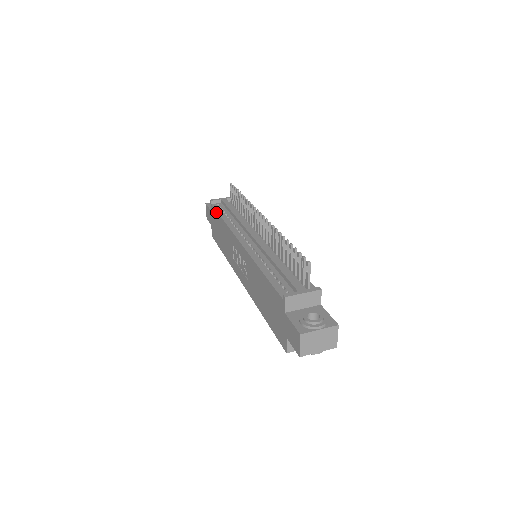
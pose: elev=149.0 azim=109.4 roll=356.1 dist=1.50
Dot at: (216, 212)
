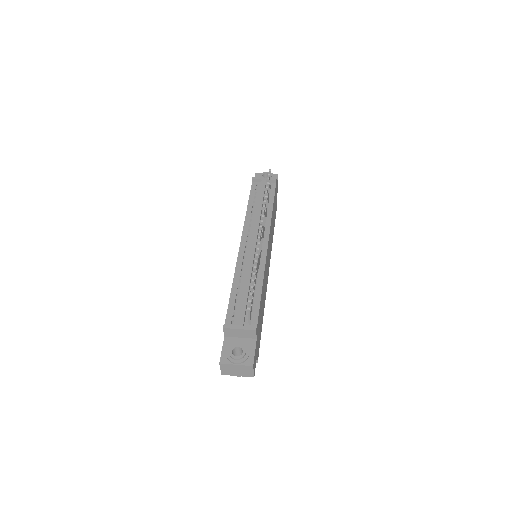
Dot at: (250, 194)
